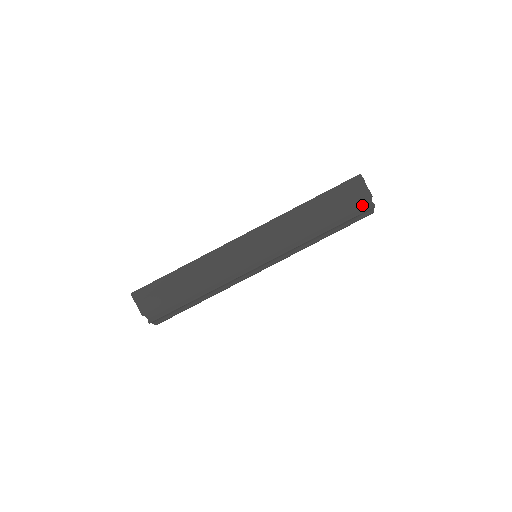
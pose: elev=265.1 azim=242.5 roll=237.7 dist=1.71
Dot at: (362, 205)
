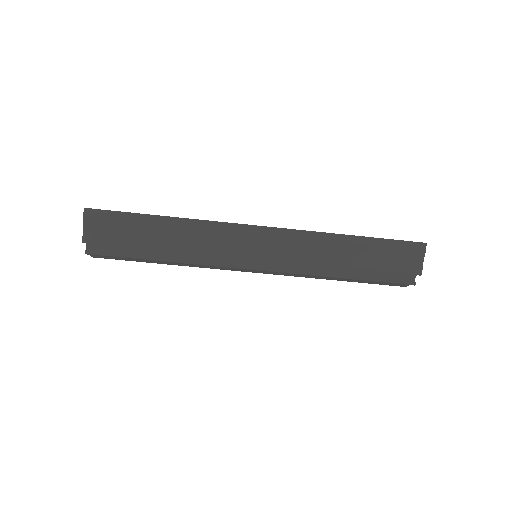
Dot at: (403, 275)
